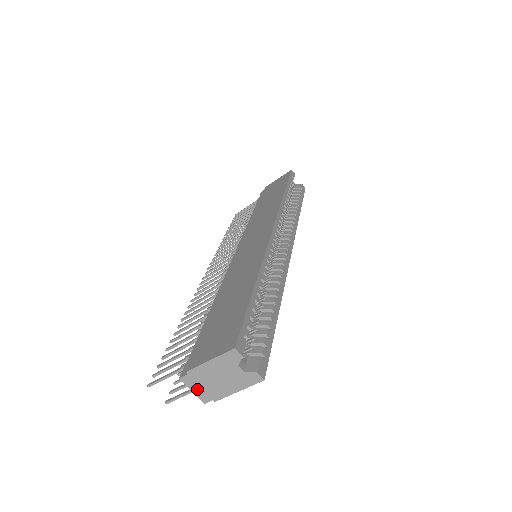
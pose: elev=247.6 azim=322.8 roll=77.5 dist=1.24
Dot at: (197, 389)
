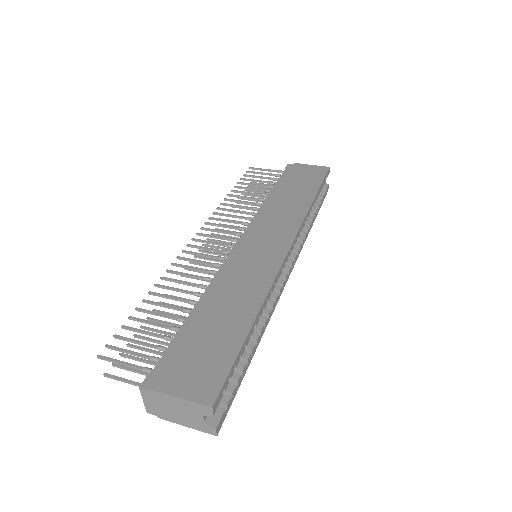
Dot at: (149, 403)
